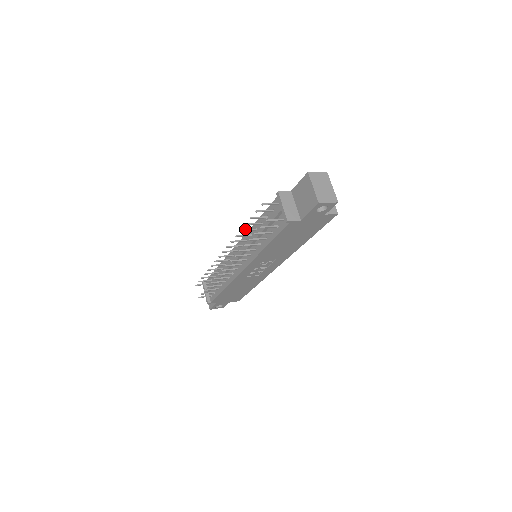
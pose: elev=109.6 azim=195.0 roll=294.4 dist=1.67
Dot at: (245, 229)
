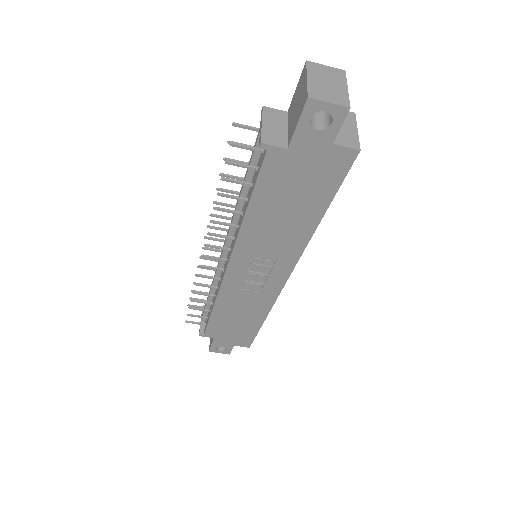
Dot at: (225, 189)
